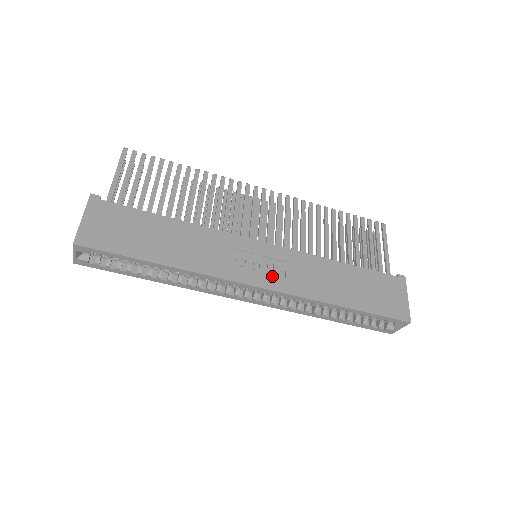
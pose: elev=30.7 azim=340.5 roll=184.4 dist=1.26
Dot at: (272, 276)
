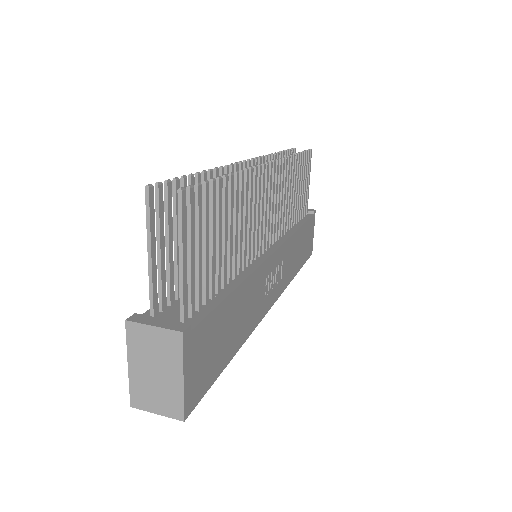
Dot at: (277, 285)
